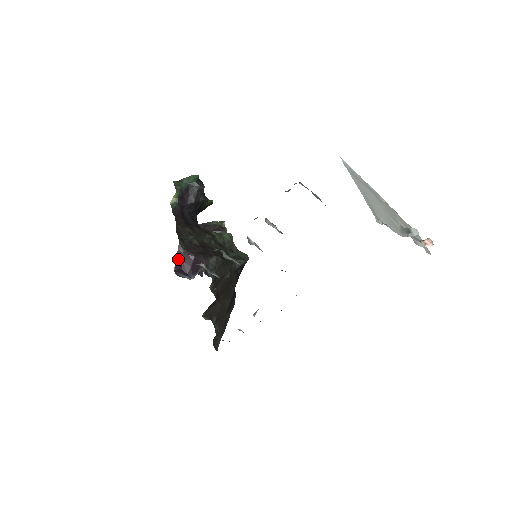
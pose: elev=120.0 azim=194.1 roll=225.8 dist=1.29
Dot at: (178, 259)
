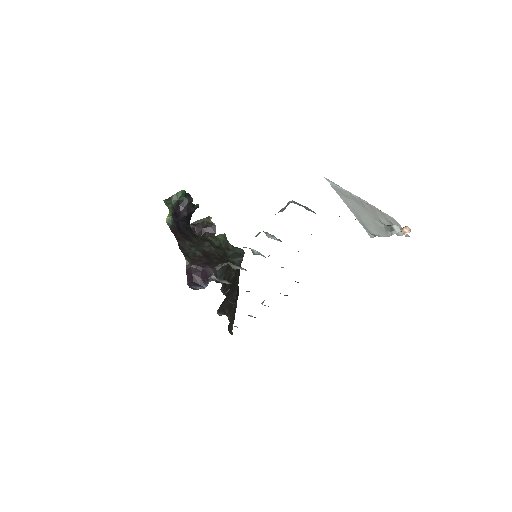
Dot at: (188, 274)
